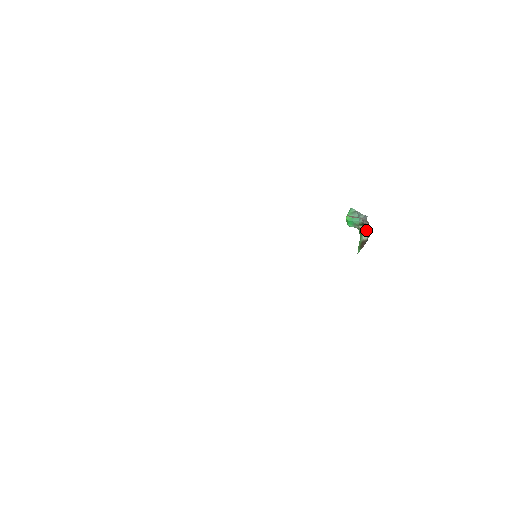
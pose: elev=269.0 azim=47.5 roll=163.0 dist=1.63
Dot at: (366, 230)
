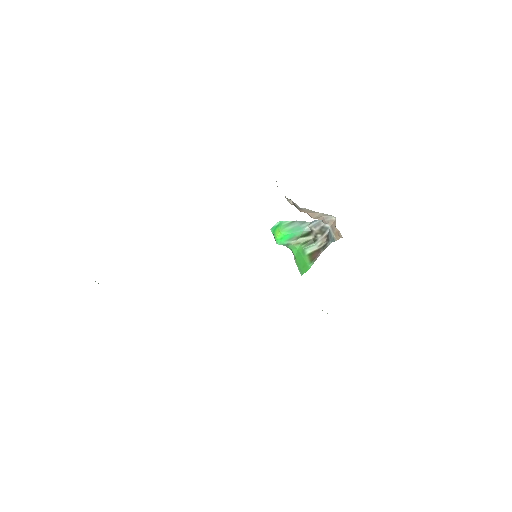
Dot at: (310, 241)
